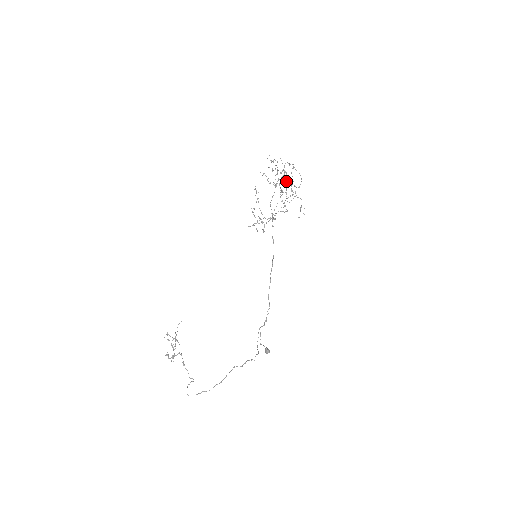
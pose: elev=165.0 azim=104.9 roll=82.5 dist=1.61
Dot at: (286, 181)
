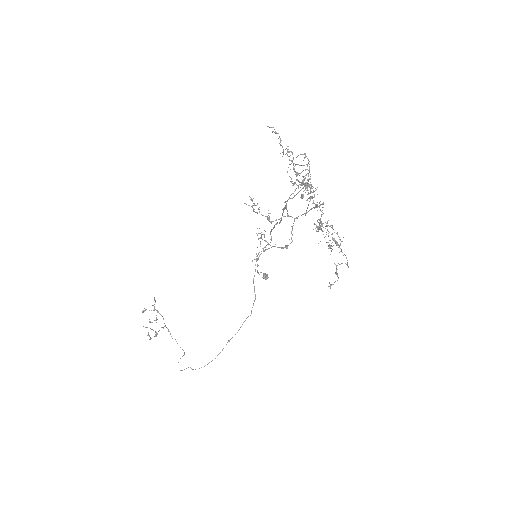
Dot at: (318, 206)
